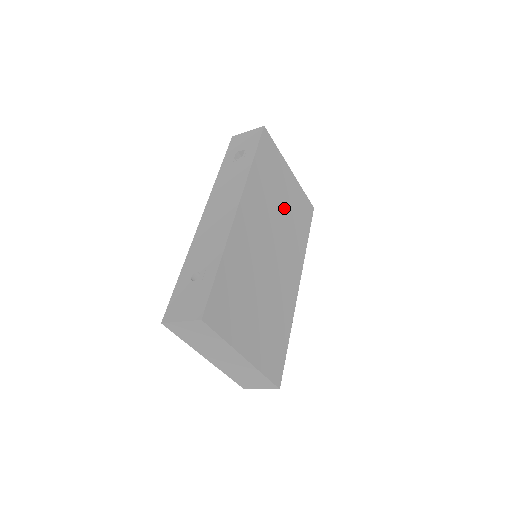
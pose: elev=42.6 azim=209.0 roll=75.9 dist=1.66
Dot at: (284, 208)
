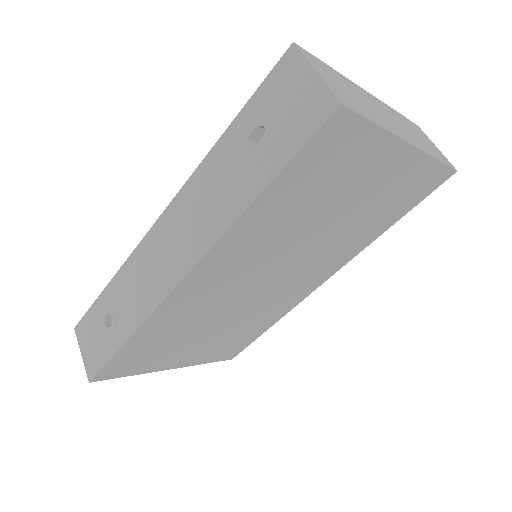
Dot at: (338, 218)
